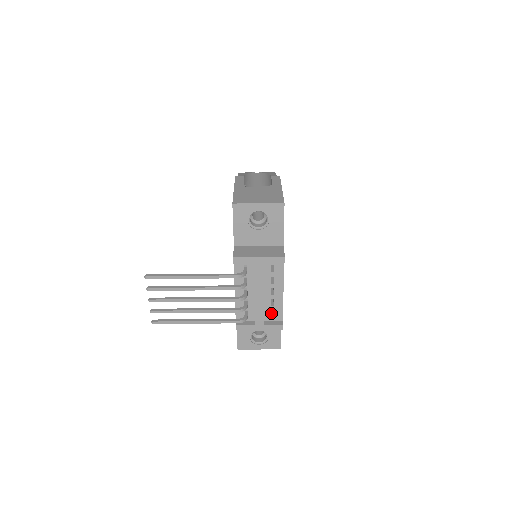
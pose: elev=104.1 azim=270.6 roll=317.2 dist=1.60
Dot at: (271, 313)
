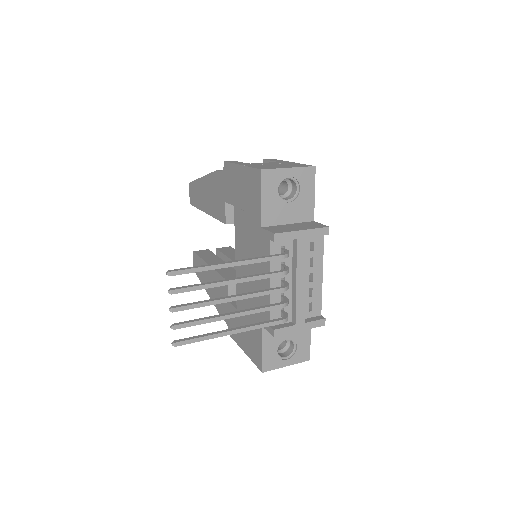
Dot at: (306, 309)
